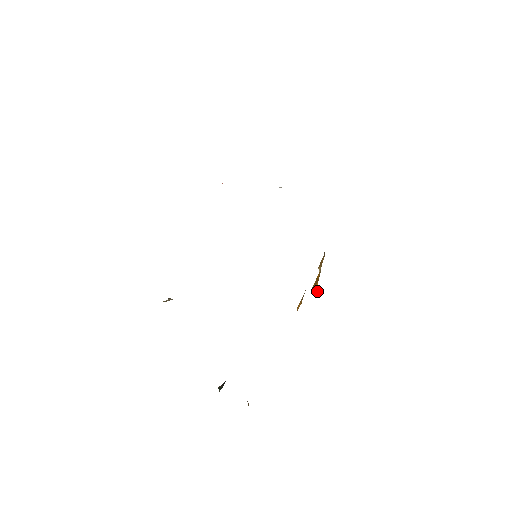
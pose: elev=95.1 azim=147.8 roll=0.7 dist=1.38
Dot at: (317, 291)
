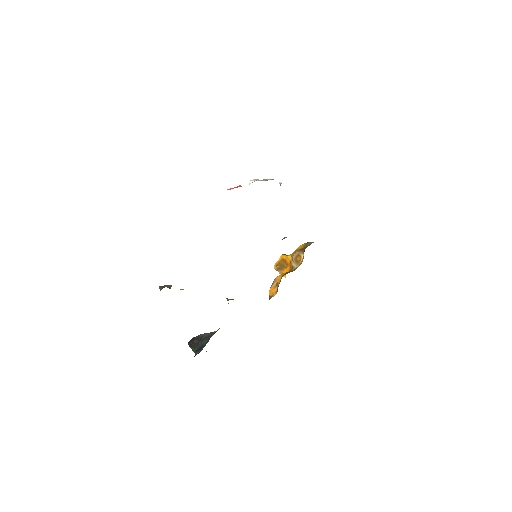
Dot at: (285, 277)
